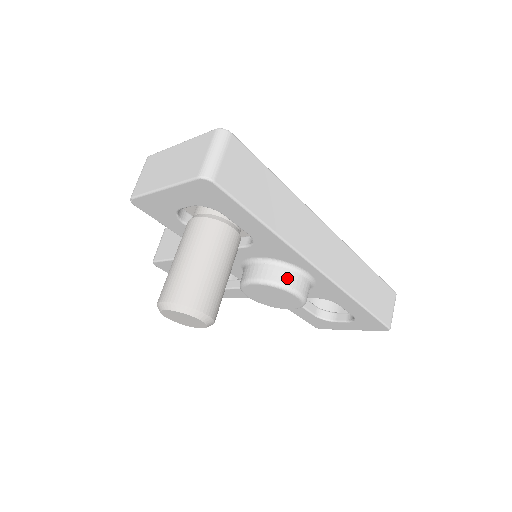
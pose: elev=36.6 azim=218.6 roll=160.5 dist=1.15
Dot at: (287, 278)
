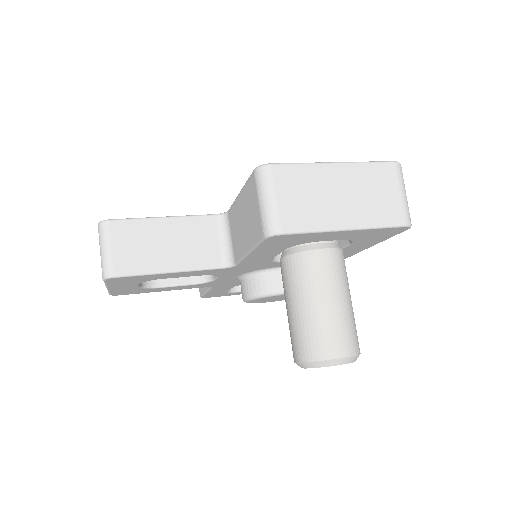
Dot at: occluded
